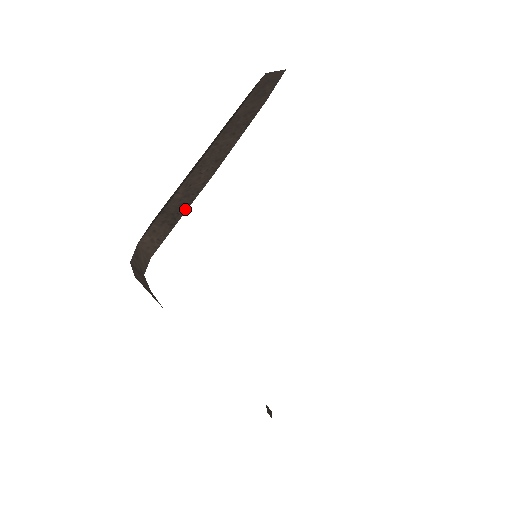
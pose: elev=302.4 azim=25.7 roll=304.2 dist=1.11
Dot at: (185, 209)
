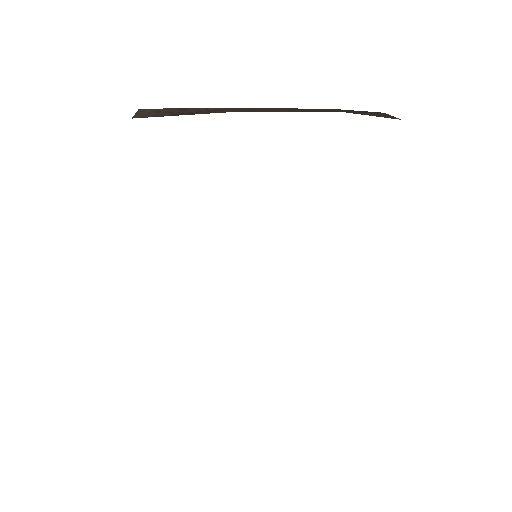
Dot at: (191, 114)
